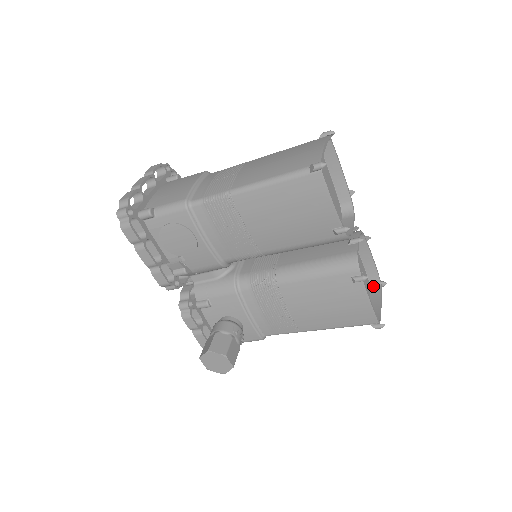
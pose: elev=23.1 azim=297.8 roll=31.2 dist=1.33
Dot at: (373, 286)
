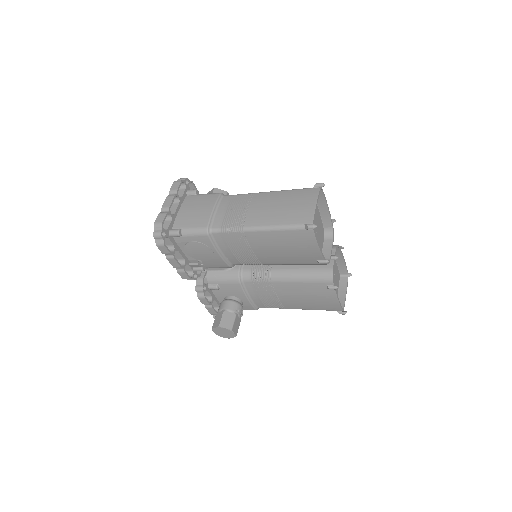
Dot at: (342, 276)
